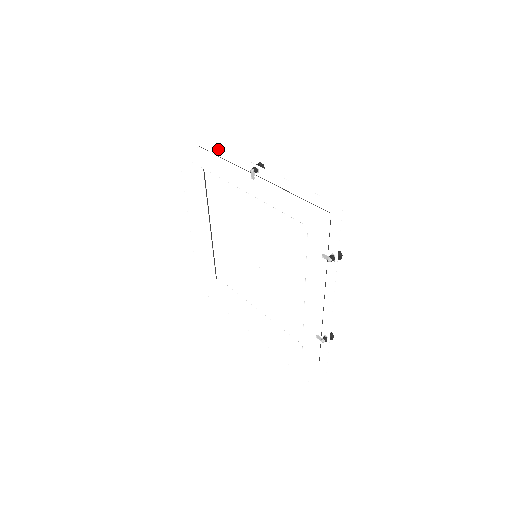
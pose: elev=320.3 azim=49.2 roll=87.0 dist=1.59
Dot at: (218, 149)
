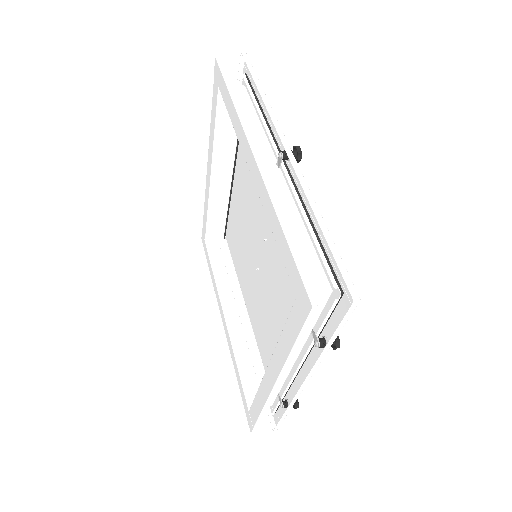
Dot at: (262, 92)
